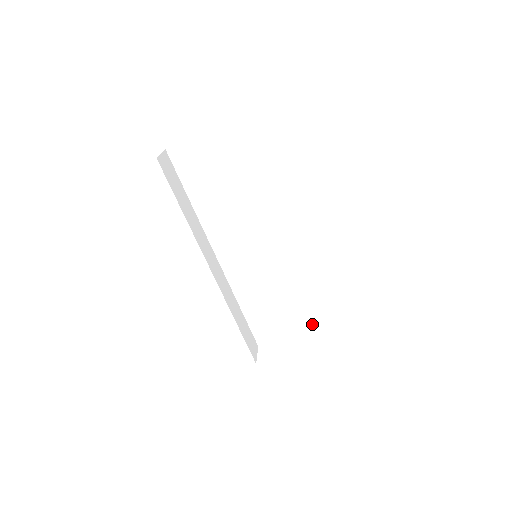
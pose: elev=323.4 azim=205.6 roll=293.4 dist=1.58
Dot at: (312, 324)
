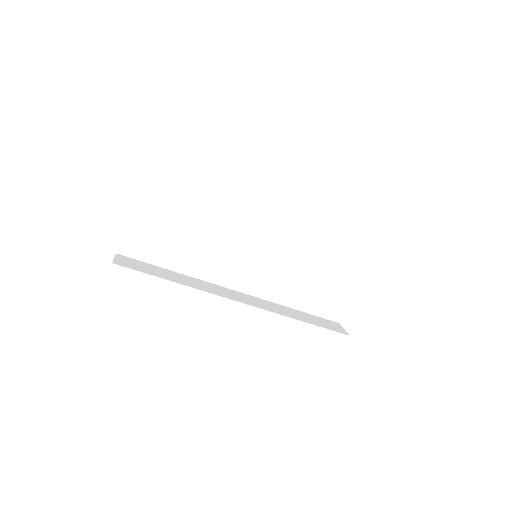
Dot at: (356, 263)
